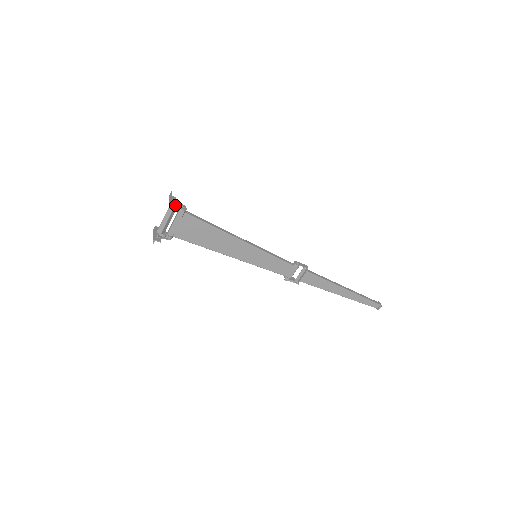
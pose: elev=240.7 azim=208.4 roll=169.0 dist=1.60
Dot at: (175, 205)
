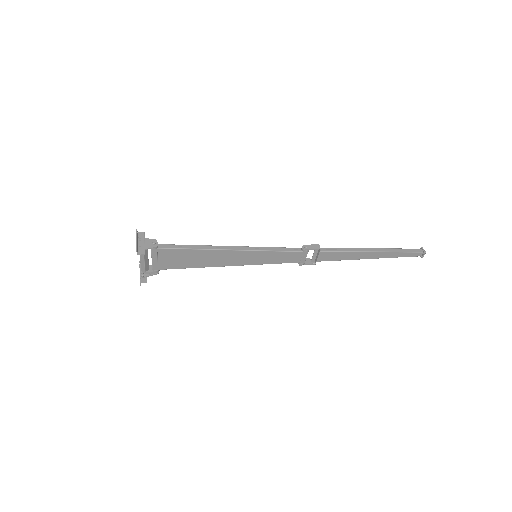
Dot at: (143, 247)
